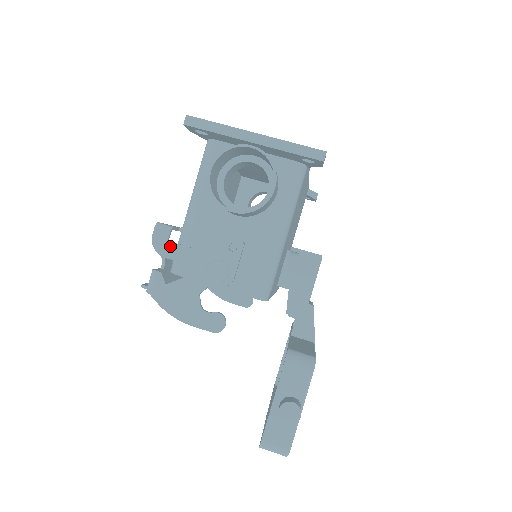
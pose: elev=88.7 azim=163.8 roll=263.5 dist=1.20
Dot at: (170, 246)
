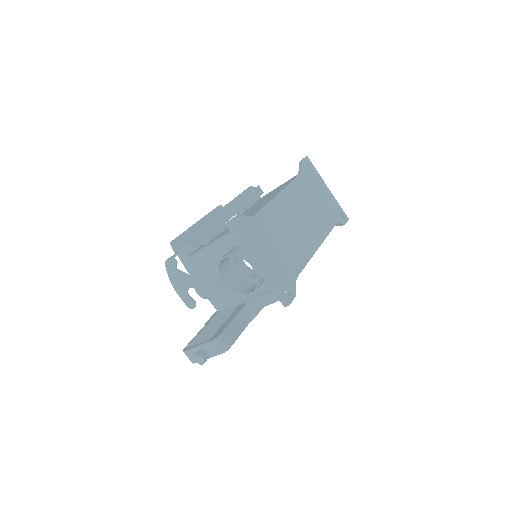
Dot at: (186, 260)
